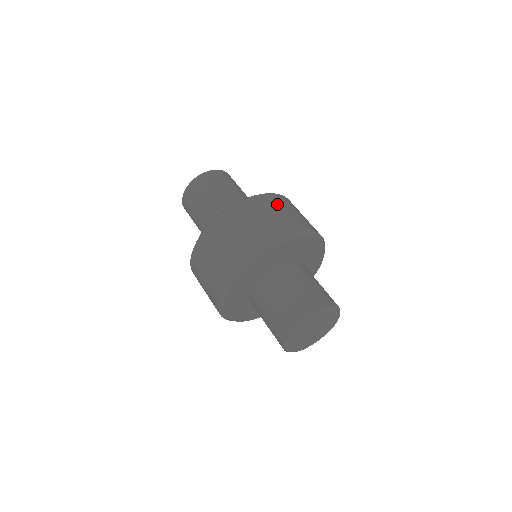
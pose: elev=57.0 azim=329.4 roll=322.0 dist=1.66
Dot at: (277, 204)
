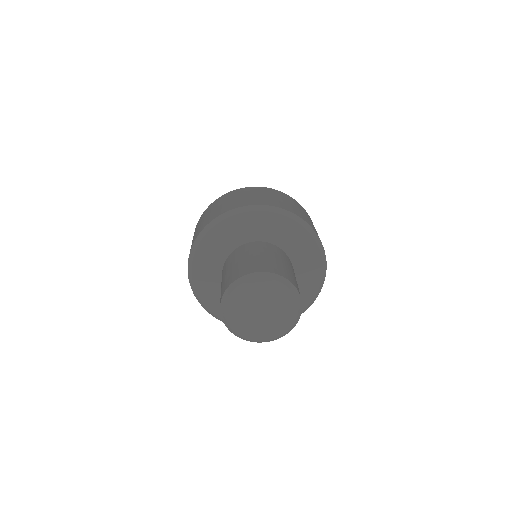
Dot at: (264, 192)
